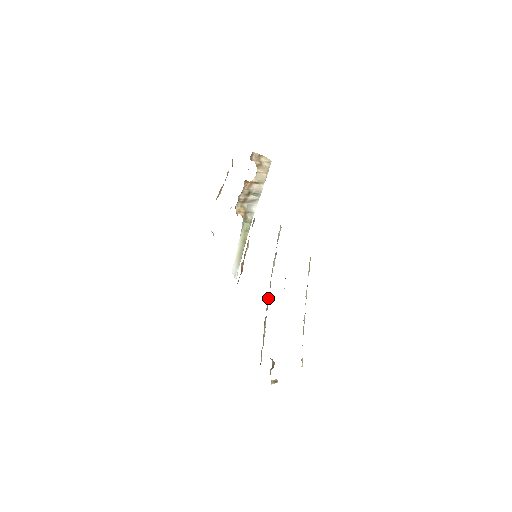
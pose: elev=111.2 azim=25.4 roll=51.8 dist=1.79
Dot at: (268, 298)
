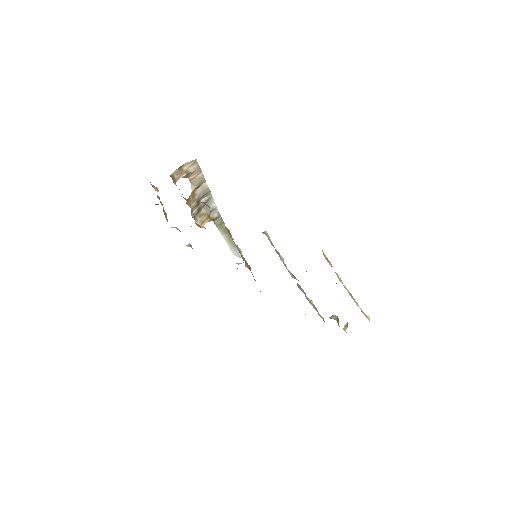
Dot at: (297, 283)
